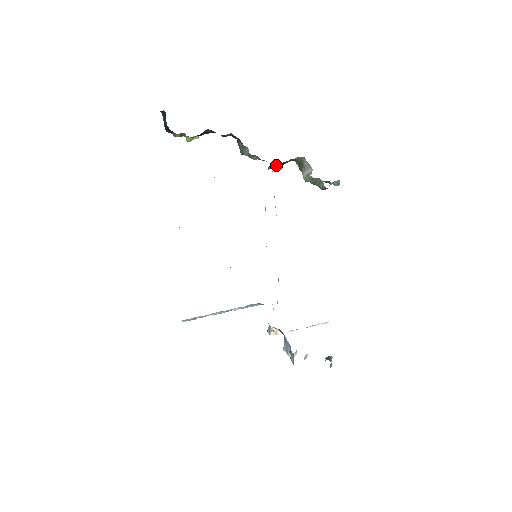
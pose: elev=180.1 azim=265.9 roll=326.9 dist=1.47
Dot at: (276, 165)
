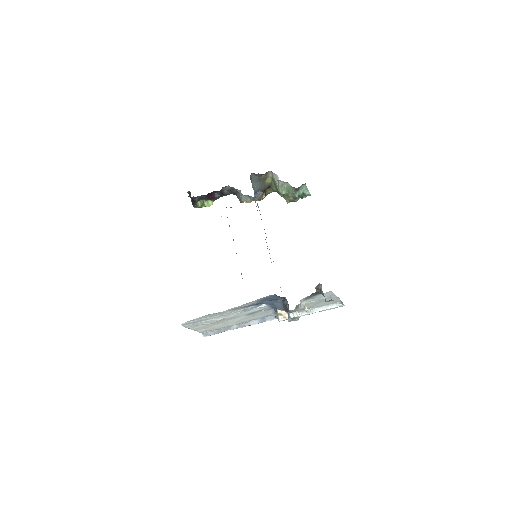
Dot at: (260, 193)
